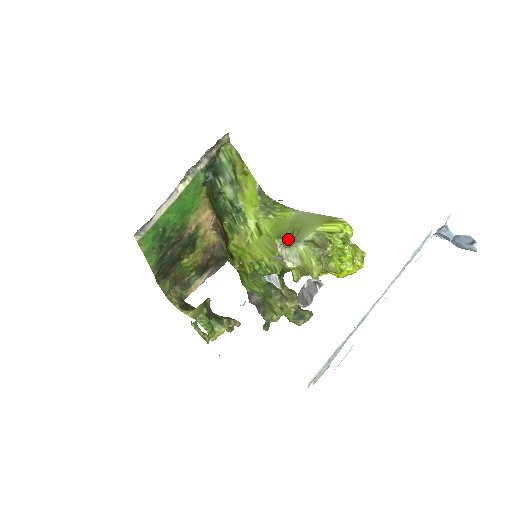
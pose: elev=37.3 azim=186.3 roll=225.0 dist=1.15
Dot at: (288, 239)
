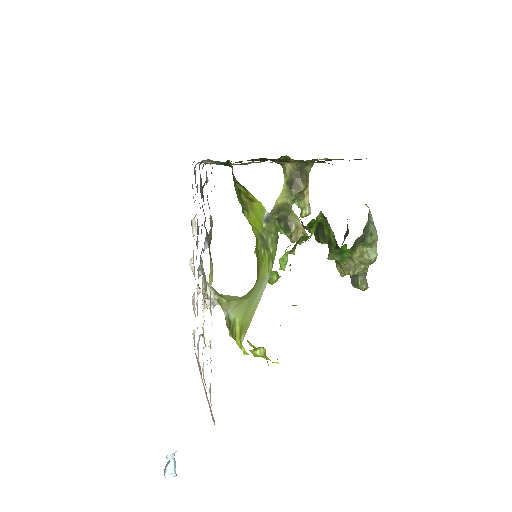
Dot at: occluded
